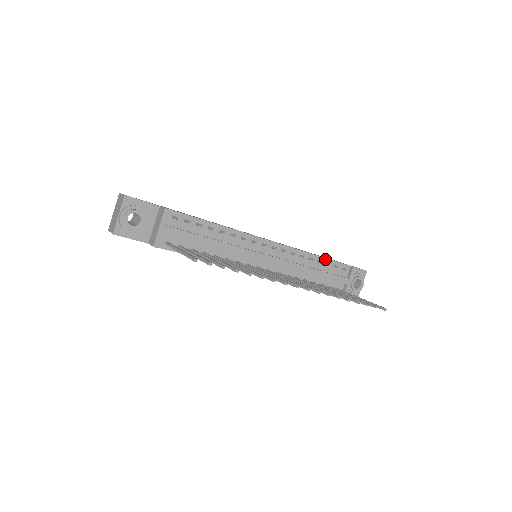
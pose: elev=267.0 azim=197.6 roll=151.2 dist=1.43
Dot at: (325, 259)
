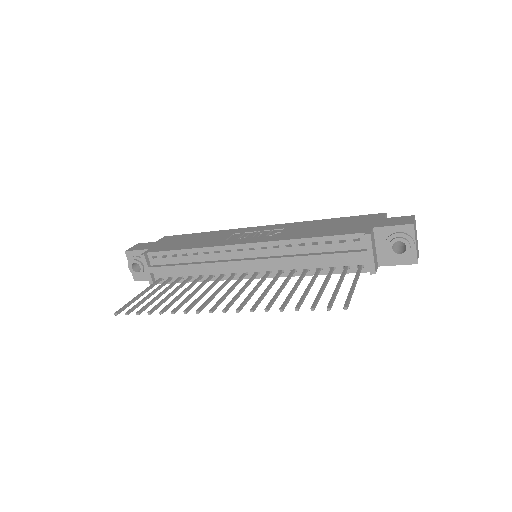
Dot at: (321, 238)
